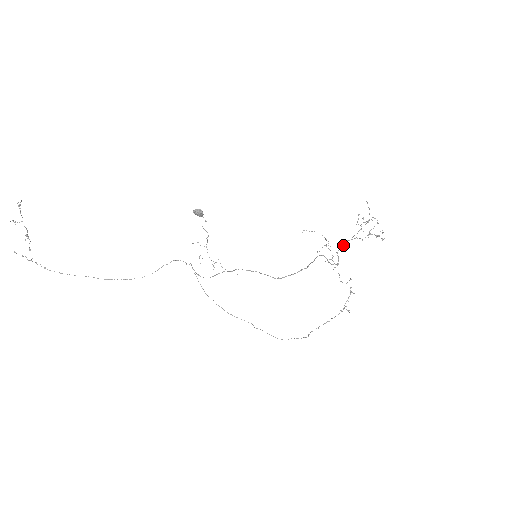
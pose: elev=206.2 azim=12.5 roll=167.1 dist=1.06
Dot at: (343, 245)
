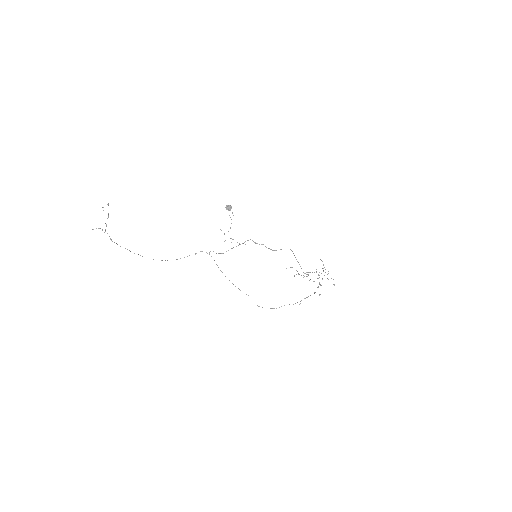
Dot at: (310, 272)
